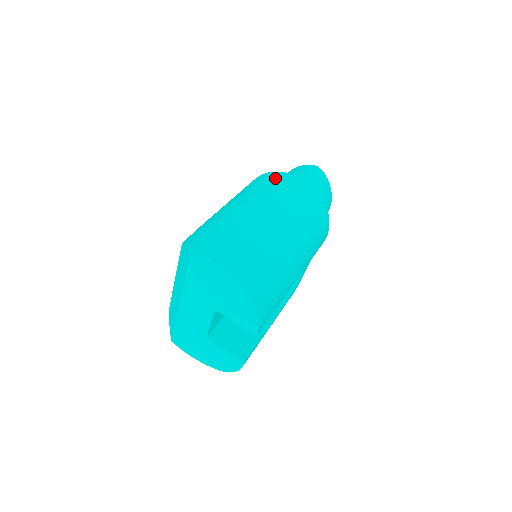
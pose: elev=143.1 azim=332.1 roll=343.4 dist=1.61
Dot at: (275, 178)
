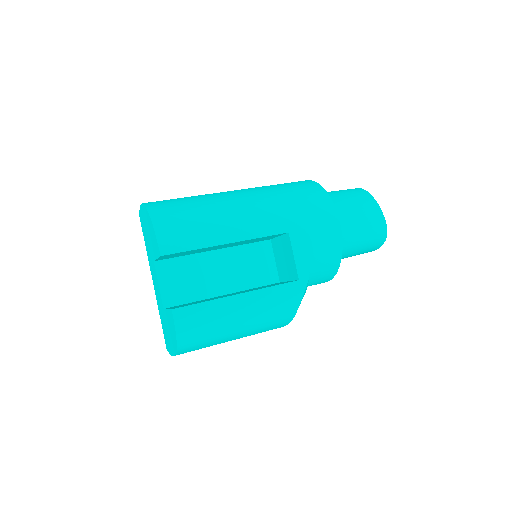
Dot at: occluded
